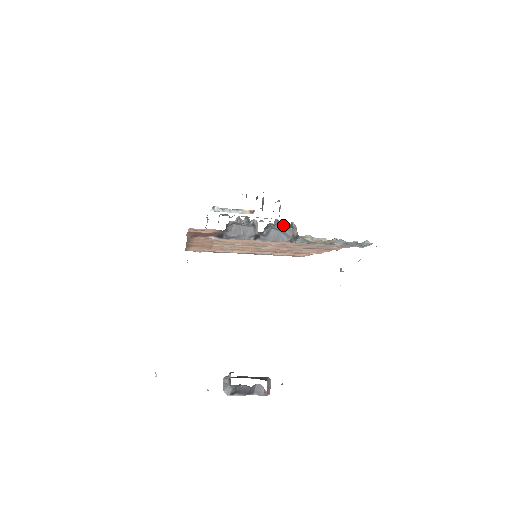
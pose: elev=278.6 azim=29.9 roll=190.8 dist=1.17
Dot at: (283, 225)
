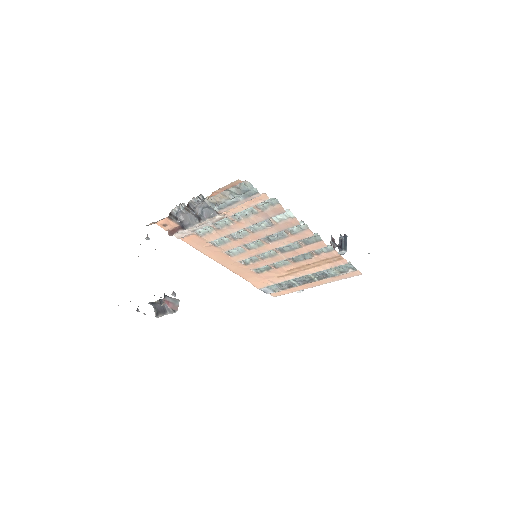
Dot at: (200, 200)
